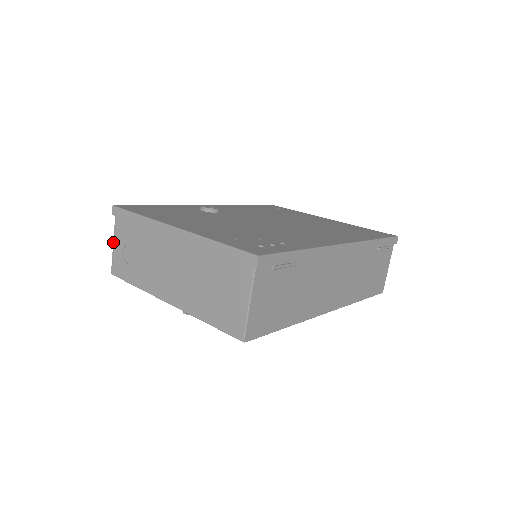
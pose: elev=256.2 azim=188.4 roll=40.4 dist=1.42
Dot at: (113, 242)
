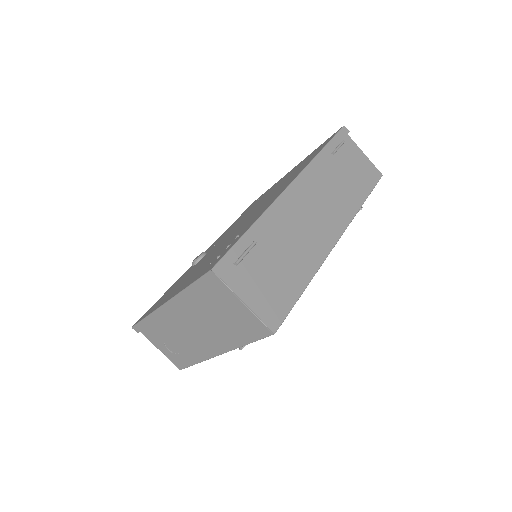
Dot at: occluded
